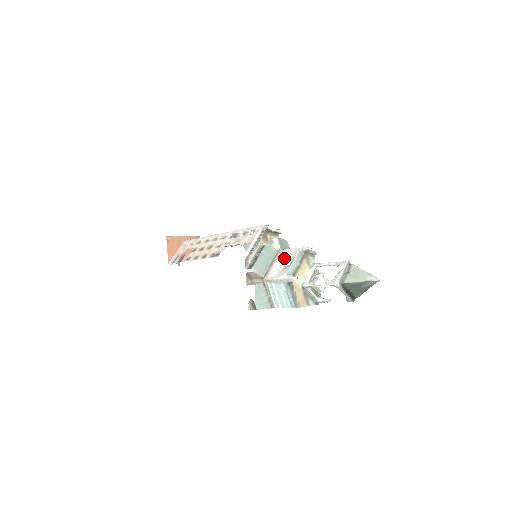
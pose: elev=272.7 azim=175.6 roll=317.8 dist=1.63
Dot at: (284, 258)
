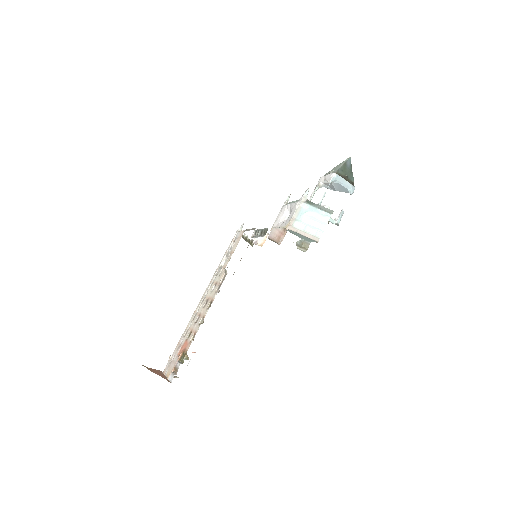
Dot at: (280, 221)
